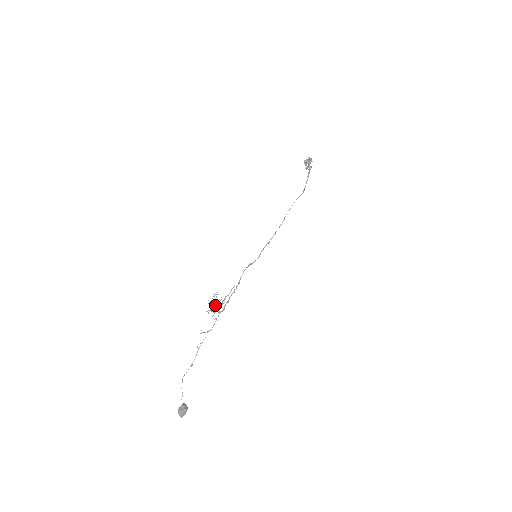
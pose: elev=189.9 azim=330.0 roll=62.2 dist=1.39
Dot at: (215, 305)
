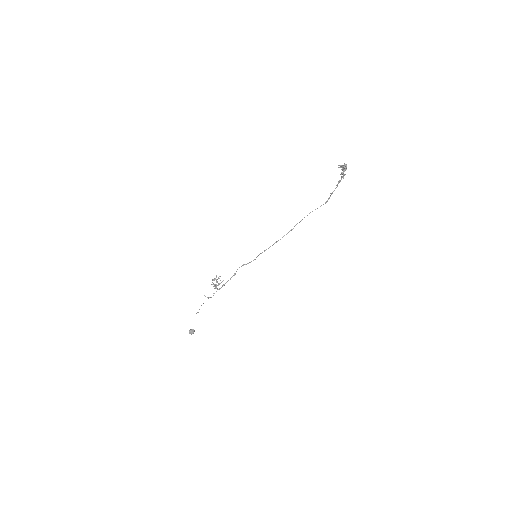
Dot at: (217, 282)
